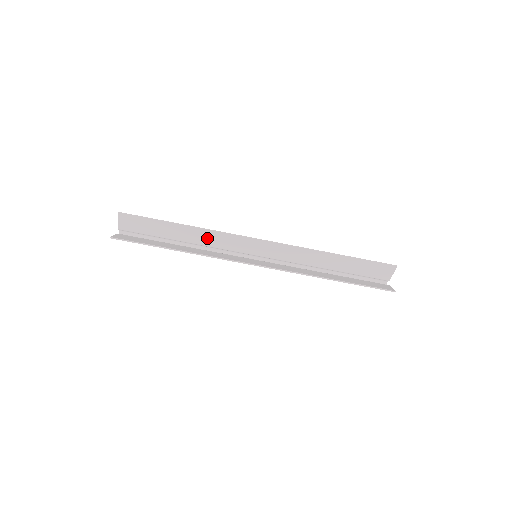
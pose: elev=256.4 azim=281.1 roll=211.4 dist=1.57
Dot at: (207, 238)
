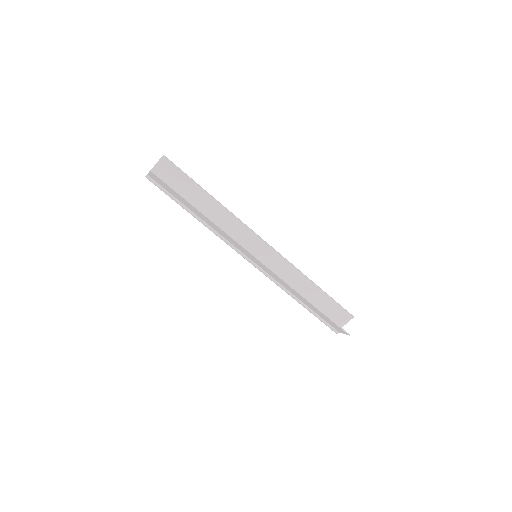
Dot at: (224, 220)
